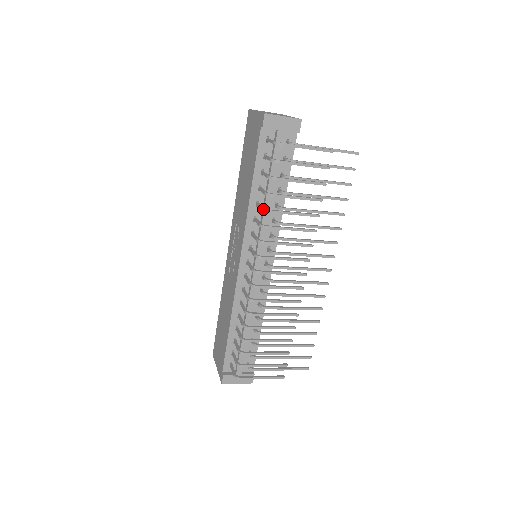
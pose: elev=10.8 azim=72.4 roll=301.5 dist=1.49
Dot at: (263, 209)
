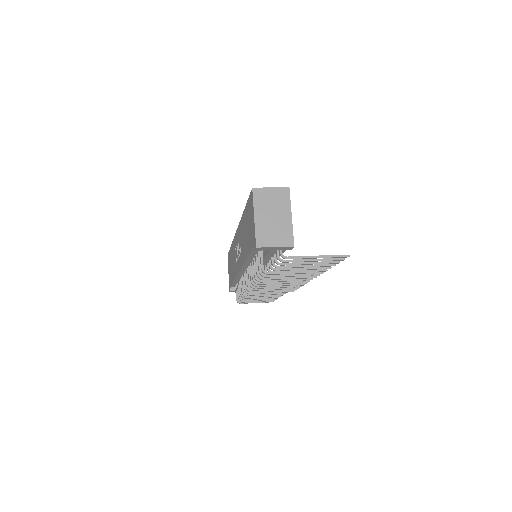
Dot at: (253, 281)
